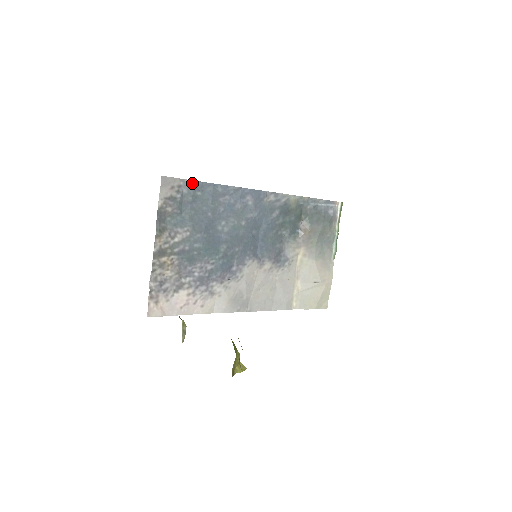
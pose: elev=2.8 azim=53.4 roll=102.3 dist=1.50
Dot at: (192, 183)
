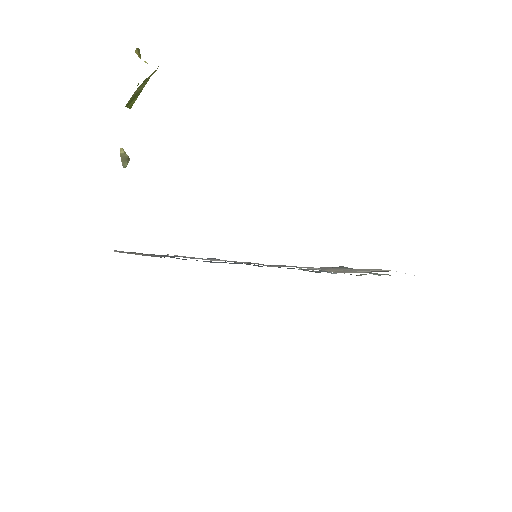
Dot at: occluded
